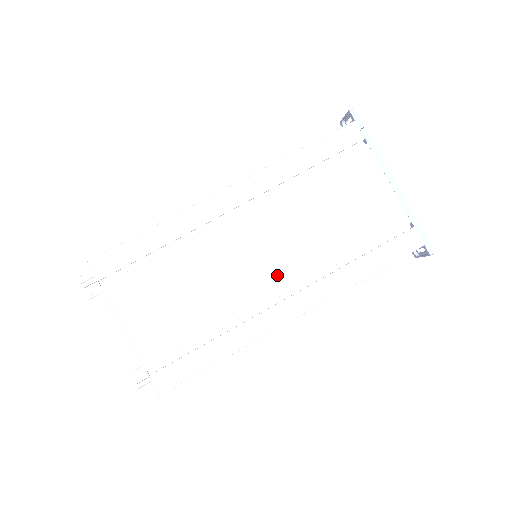
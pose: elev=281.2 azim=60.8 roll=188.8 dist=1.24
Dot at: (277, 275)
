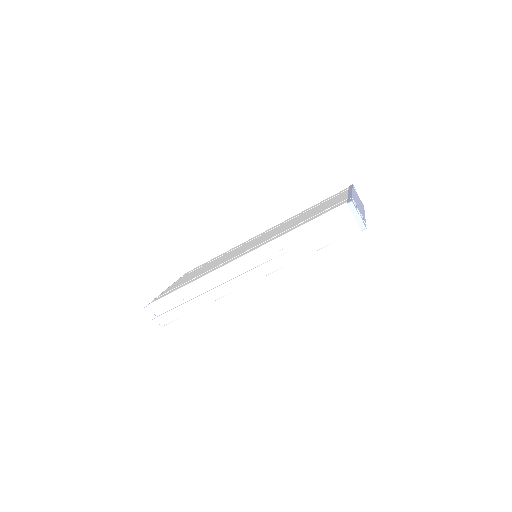
Dot at: occluded
